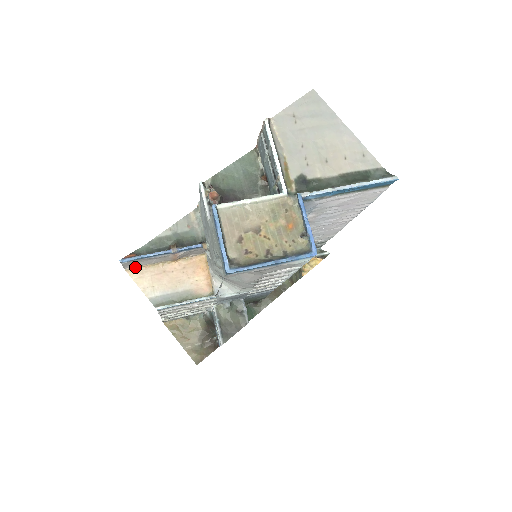
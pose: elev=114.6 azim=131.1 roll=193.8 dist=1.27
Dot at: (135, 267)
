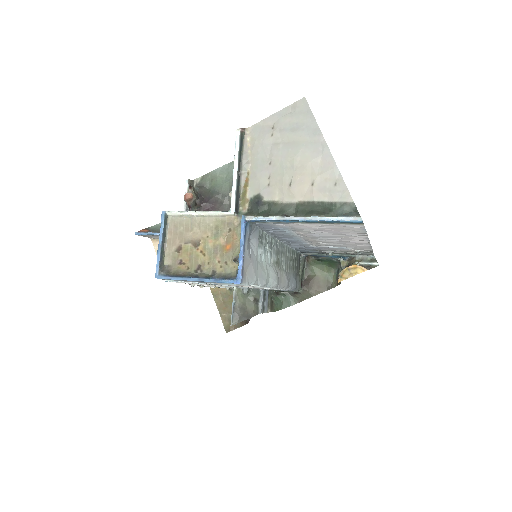
Dot at: (158, 239)
